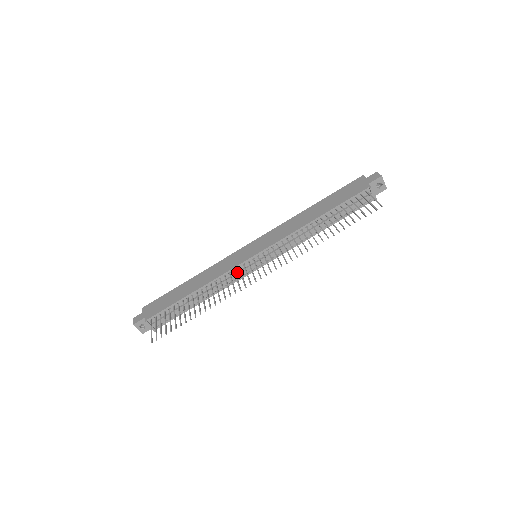
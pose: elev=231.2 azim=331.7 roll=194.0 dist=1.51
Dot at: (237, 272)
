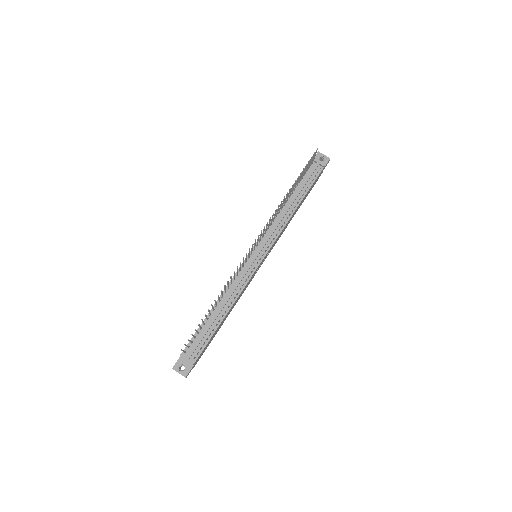
Dot at: (243, 272)
